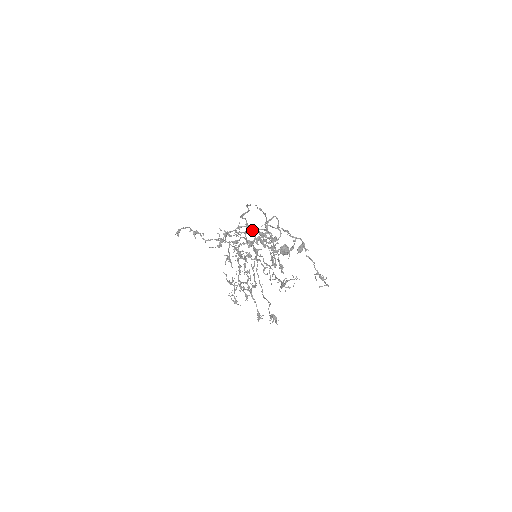
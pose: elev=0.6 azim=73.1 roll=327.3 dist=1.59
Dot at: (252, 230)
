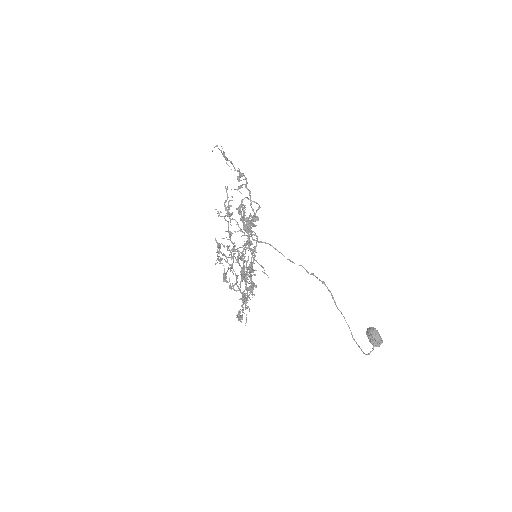
Dot at: (251, 234)
